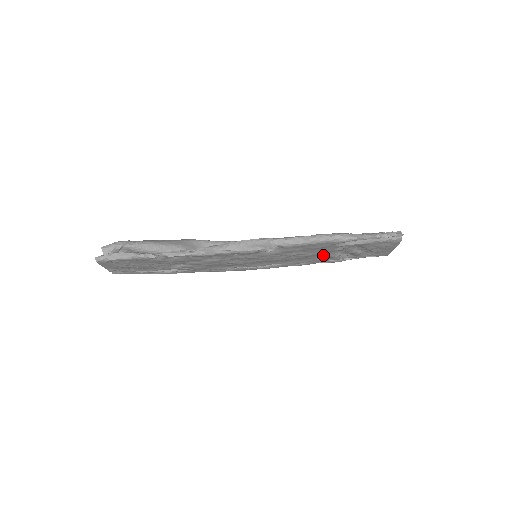
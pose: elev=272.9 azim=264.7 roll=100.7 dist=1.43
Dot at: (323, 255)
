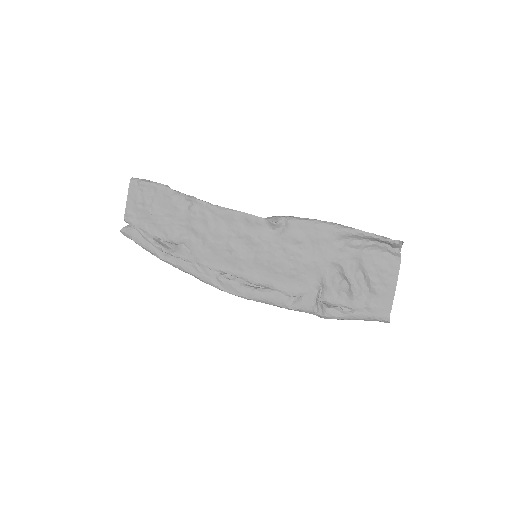
Dot at: (320, 282)
